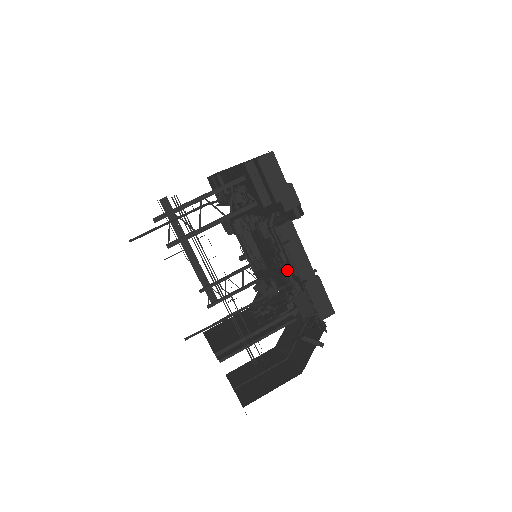
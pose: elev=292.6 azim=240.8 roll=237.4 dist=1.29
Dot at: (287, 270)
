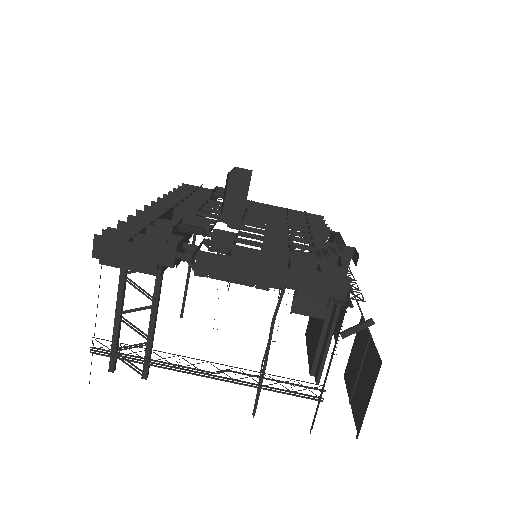
Dot at: occluded
